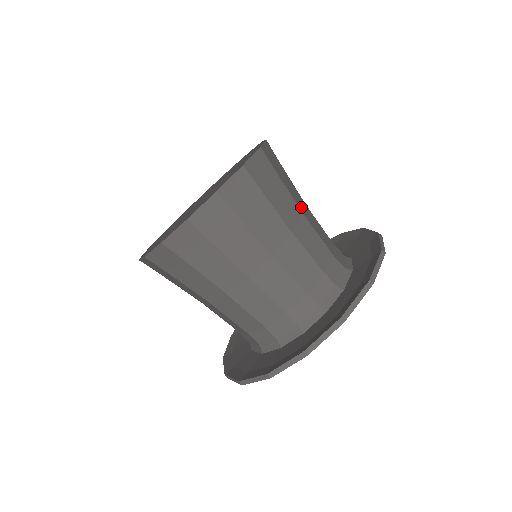
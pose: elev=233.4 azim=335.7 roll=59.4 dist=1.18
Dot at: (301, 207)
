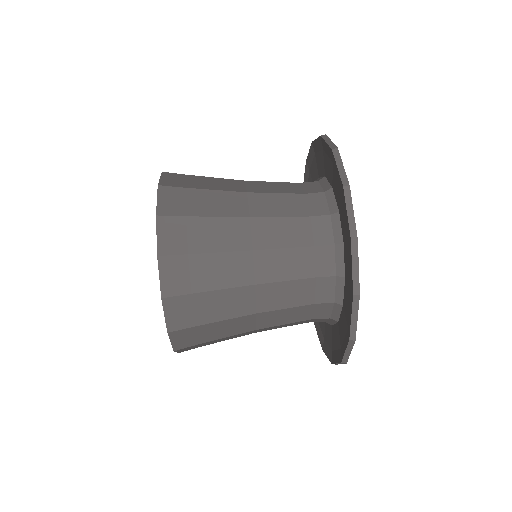
Dot at: occluded
